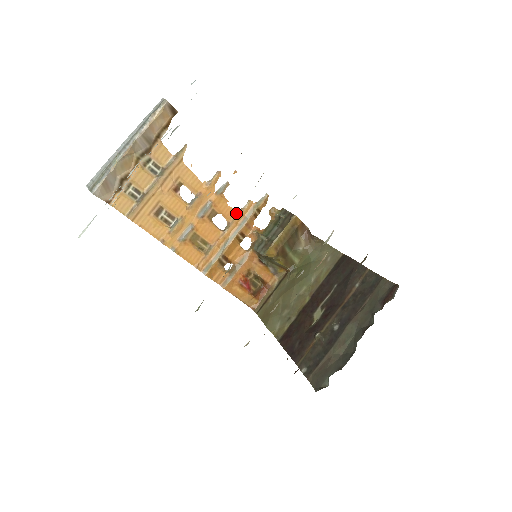
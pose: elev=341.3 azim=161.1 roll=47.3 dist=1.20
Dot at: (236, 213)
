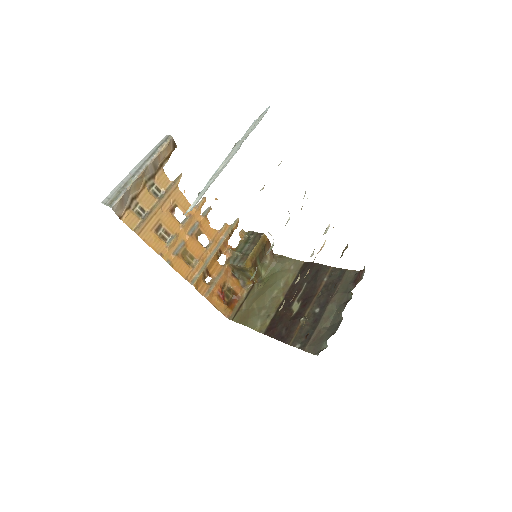
Dot at: (216, 233)
